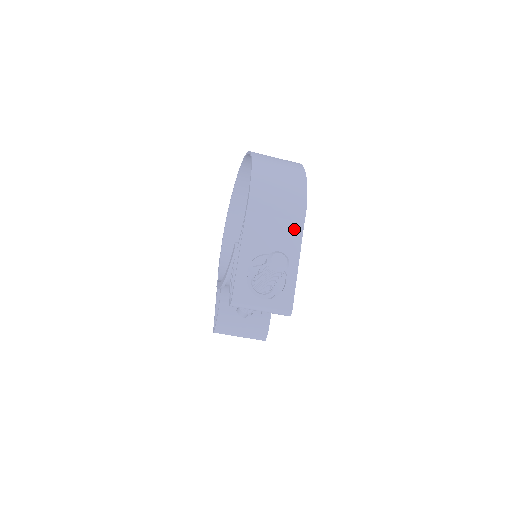
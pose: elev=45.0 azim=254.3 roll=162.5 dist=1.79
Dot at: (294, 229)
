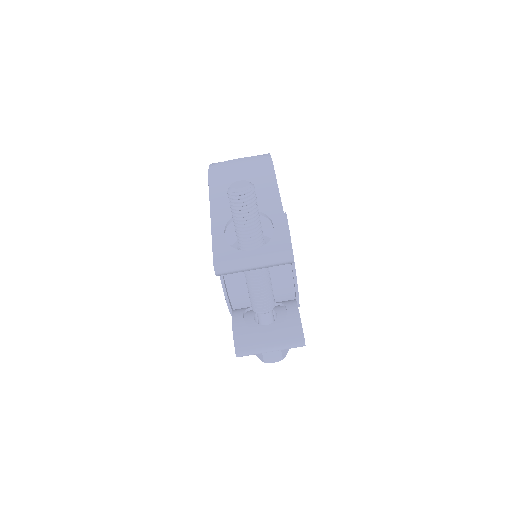
Dot at: (266, 184)
